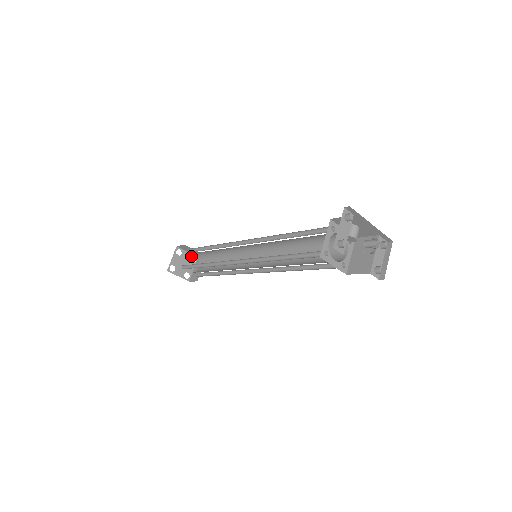
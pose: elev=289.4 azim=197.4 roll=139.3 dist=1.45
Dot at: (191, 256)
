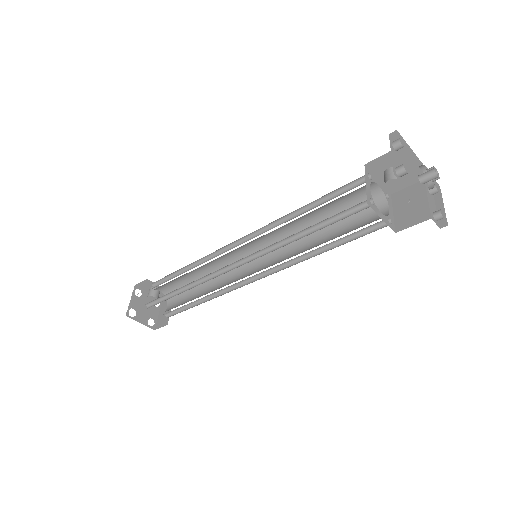
Dot at: (155, 294)
